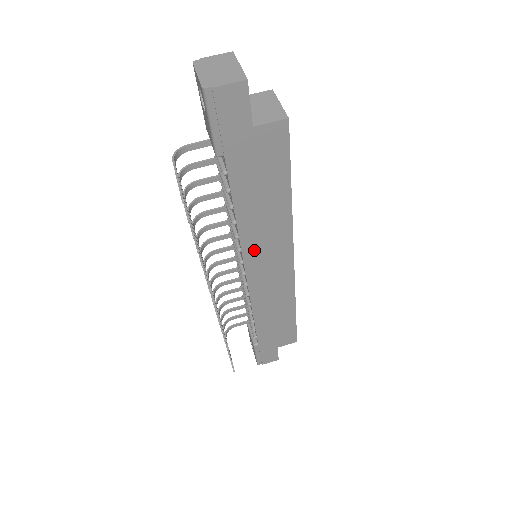
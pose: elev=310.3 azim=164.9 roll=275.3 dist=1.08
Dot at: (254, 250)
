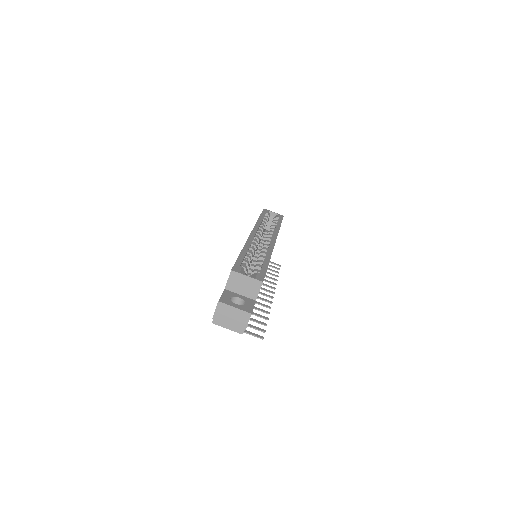
Dot at: occluded
